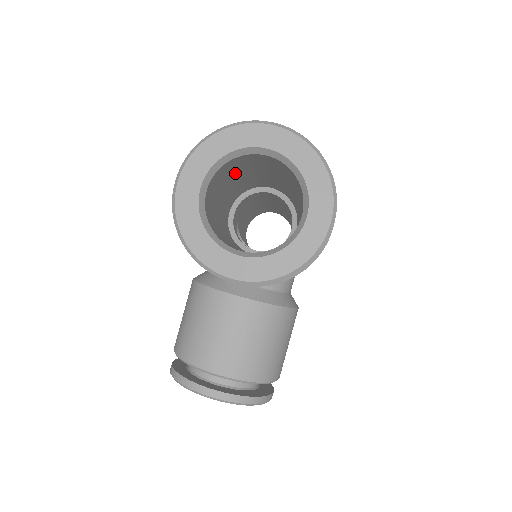
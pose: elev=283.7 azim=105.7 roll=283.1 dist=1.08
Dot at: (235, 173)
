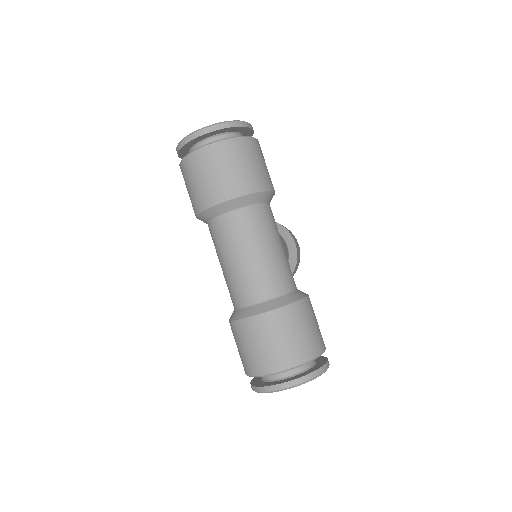
Dot at: occluded
